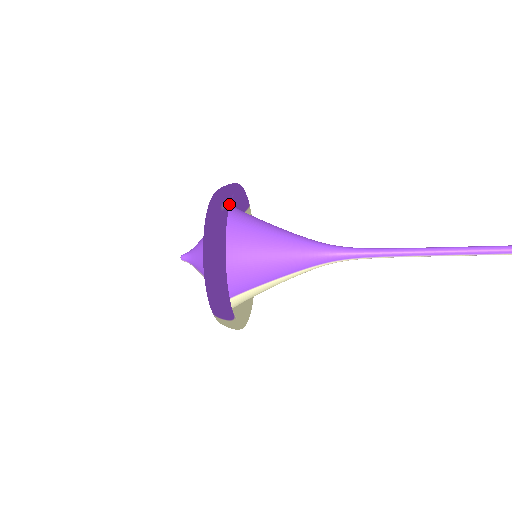
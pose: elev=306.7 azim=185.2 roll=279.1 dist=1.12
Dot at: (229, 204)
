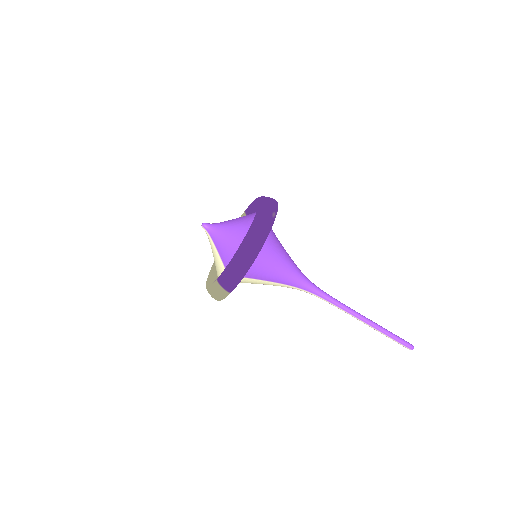
Dot at: occluded
